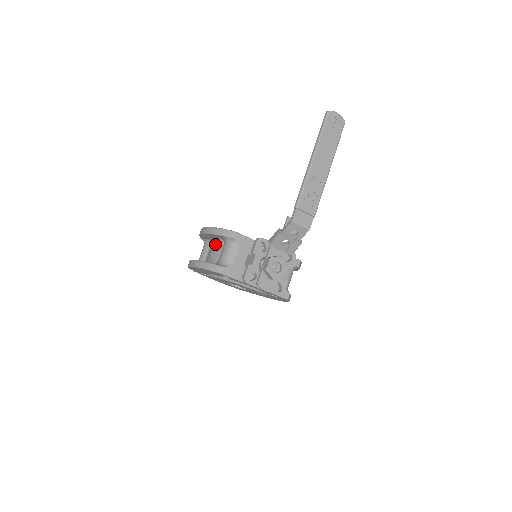
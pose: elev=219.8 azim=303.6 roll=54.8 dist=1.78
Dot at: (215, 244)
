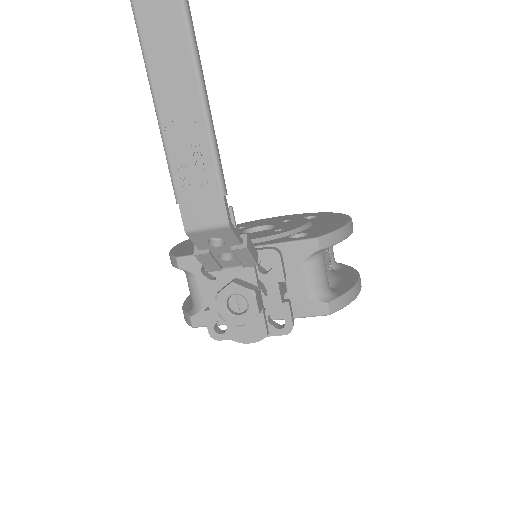
Dot at: occluded
